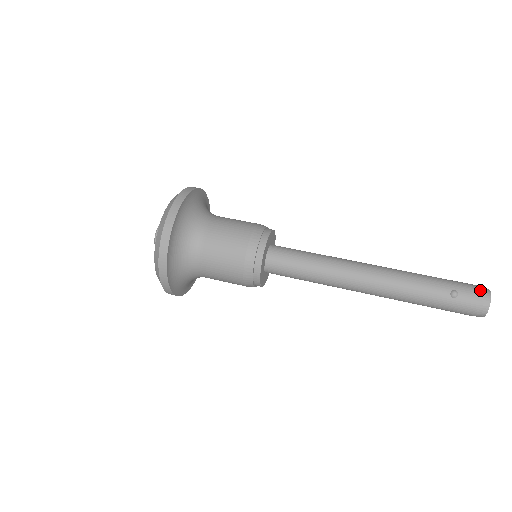
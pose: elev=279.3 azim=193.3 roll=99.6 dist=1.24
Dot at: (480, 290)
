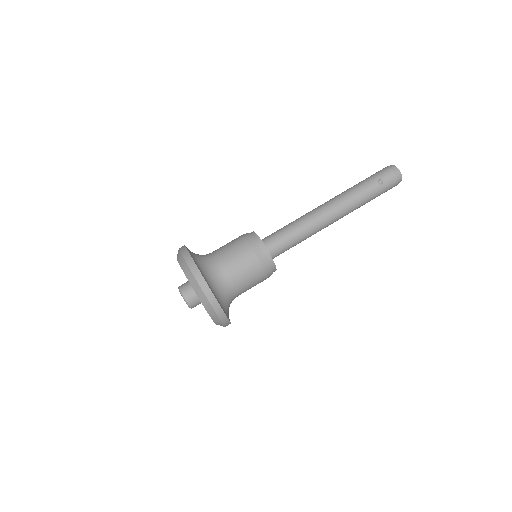
Dot at: (390, 169)
